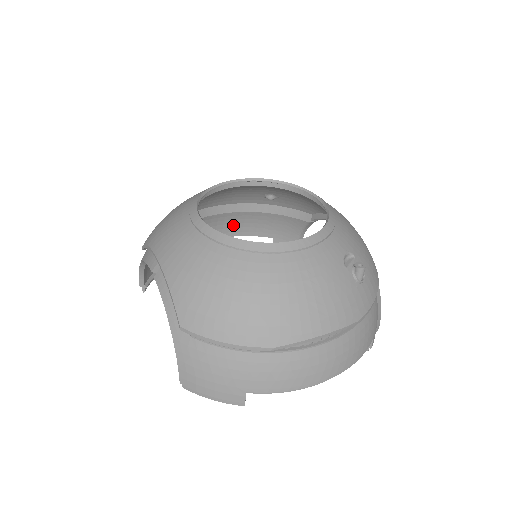
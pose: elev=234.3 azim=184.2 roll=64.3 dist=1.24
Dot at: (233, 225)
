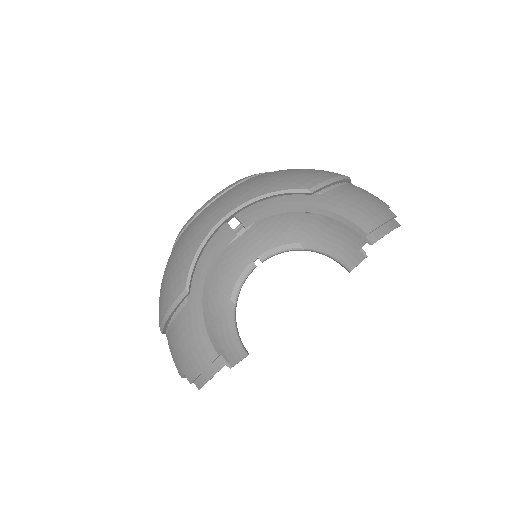
Dot at: occluded
